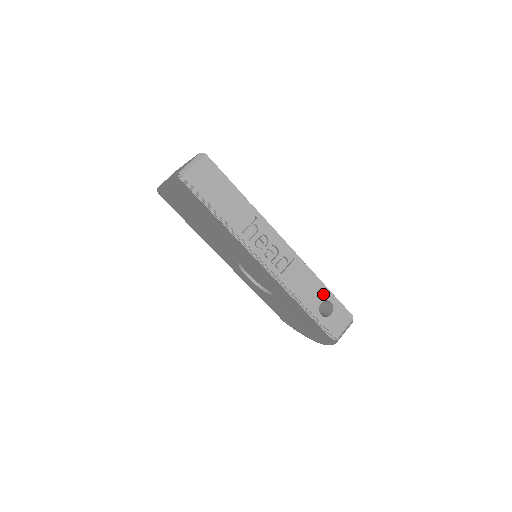
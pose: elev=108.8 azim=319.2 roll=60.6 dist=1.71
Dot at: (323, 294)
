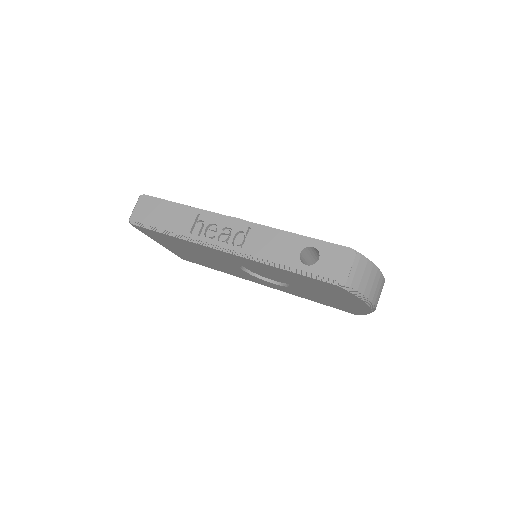
Dot at: (299, 244)
